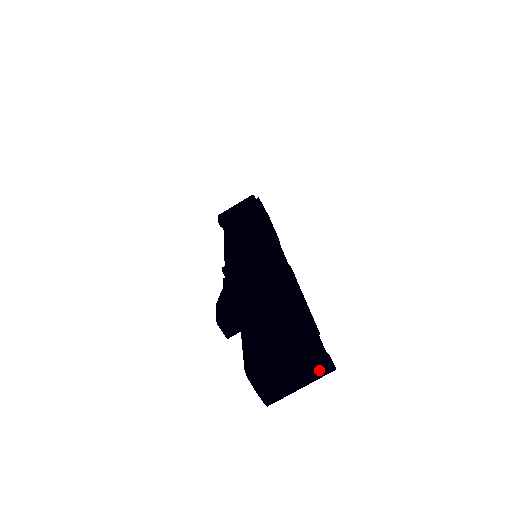
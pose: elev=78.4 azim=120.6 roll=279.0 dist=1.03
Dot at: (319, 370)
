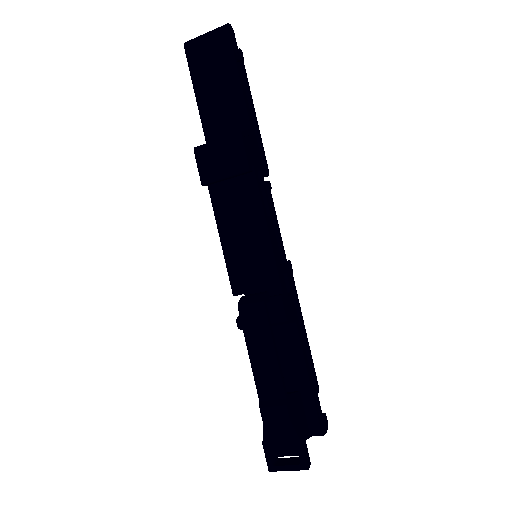
Dot at: occluded
